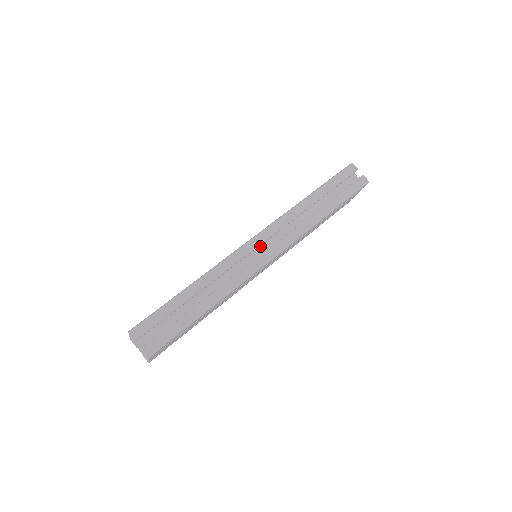
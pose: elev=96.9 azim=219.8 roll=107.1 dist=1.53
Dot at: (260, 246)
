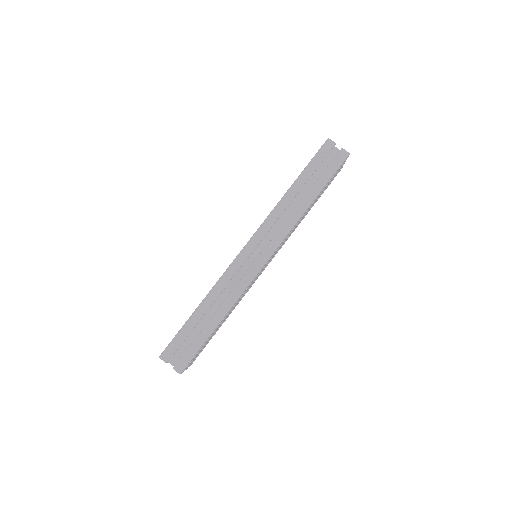
Dot at: (254, 251)
